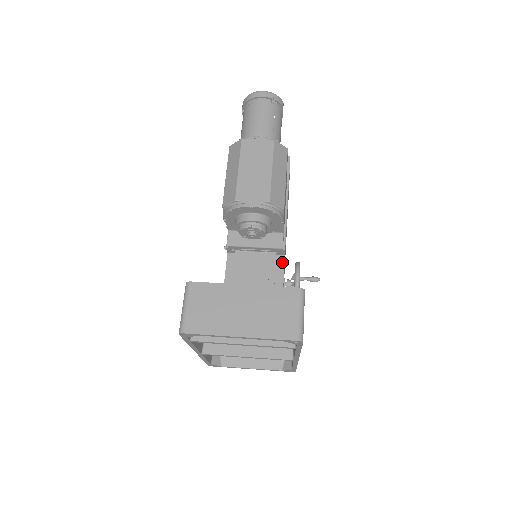
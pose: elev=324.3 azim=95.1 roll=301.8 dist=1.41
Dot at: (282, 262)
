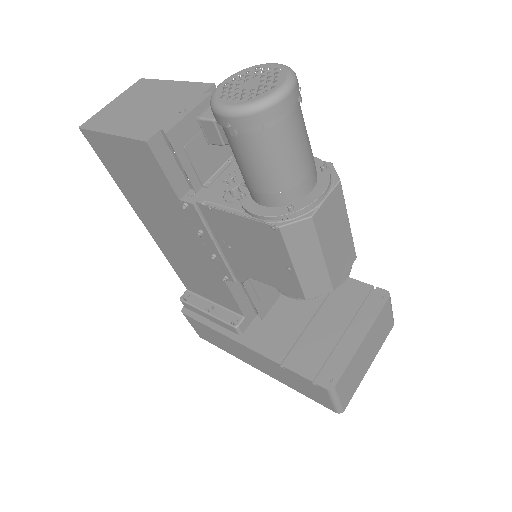
Dot at: occluded
